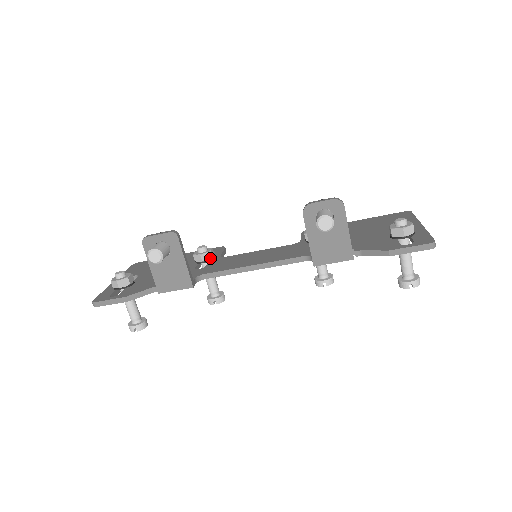
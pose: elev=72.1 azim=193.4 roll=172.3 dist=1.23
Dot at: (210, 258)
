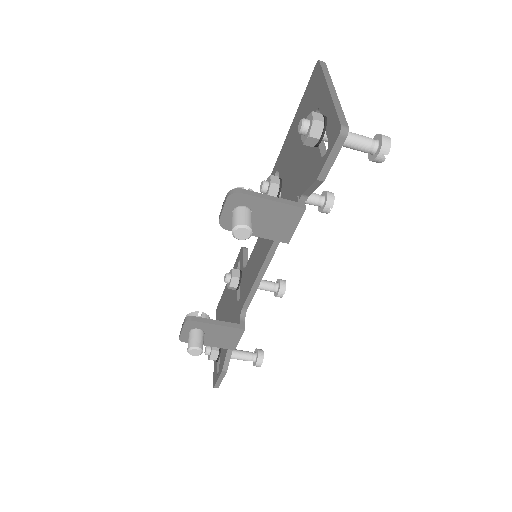
Dot at: (238, 279)
